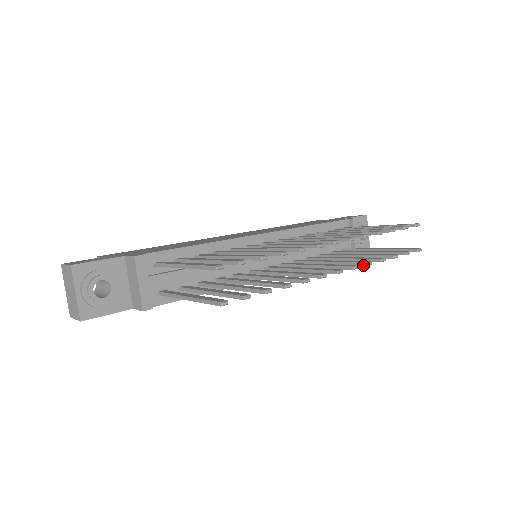
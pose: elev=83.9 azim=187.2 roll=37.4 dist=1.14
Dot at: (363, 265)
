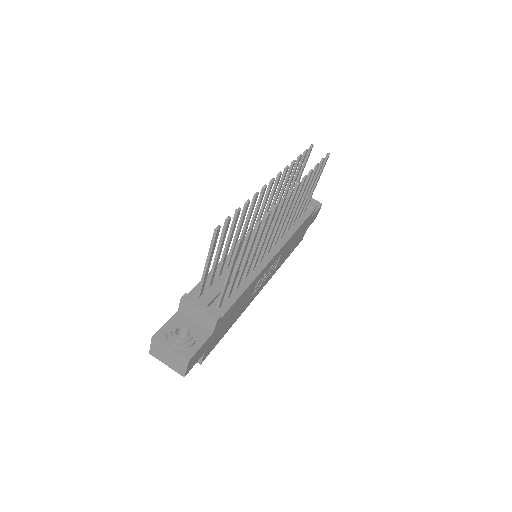
Dot at: (303, 181)
